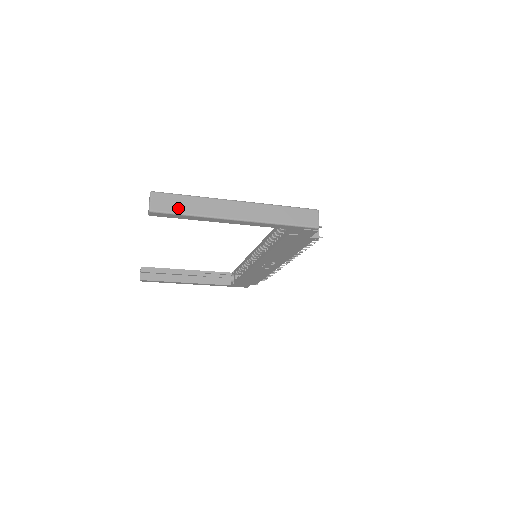
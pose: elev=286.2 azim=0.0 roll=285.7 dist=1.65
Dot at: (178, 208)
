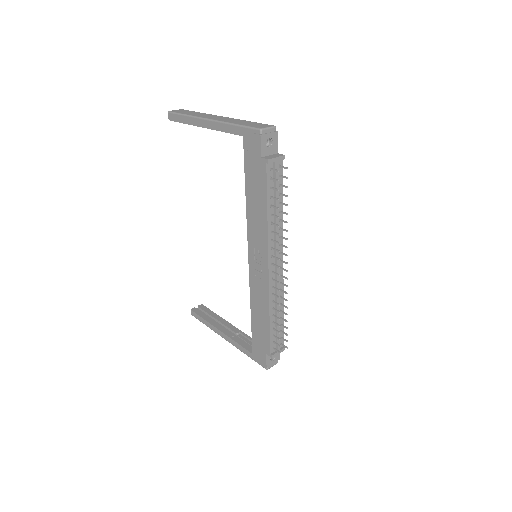
Dot at: (183, 113)
